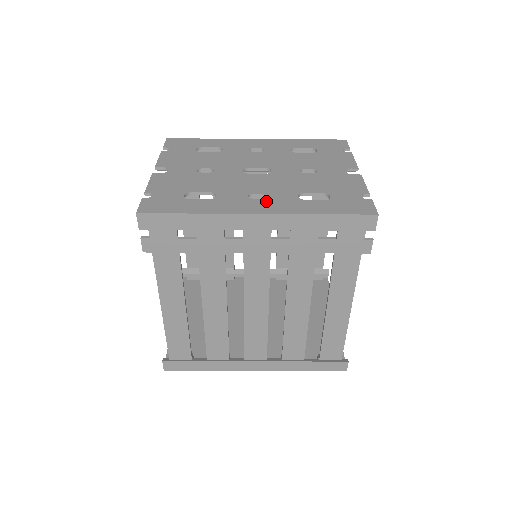
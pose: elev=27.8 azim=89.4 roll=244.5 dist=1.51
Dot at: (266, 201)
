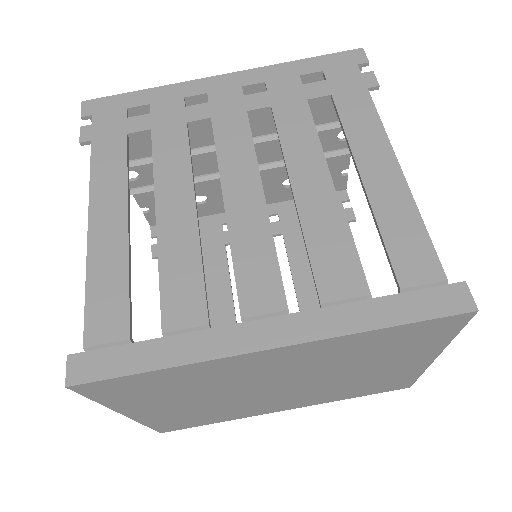
Dot at: occluded
